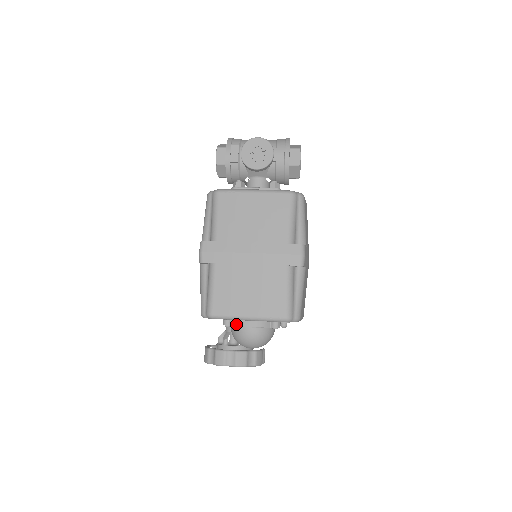
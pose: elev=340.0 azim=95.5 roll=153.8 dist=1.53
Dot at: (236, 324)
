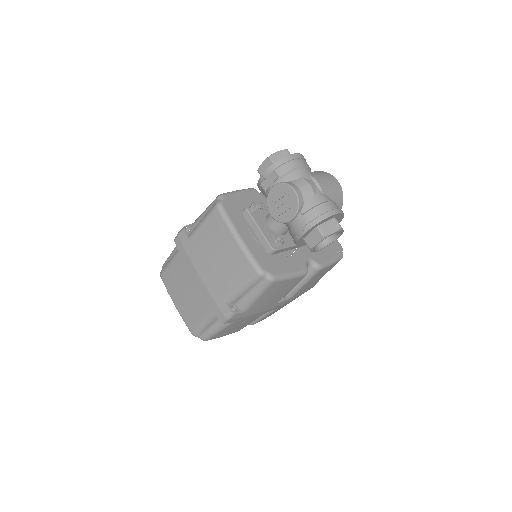
Dot at: occluded
